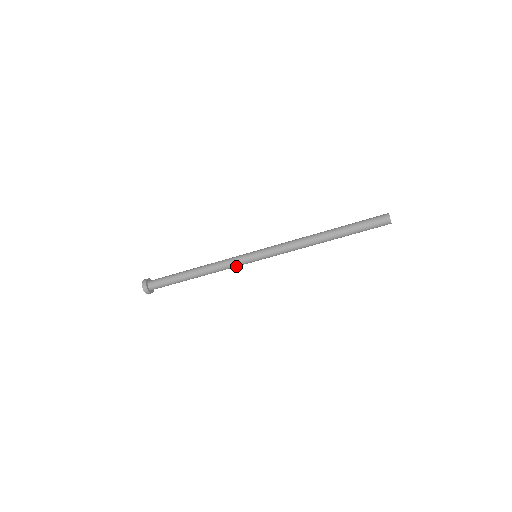
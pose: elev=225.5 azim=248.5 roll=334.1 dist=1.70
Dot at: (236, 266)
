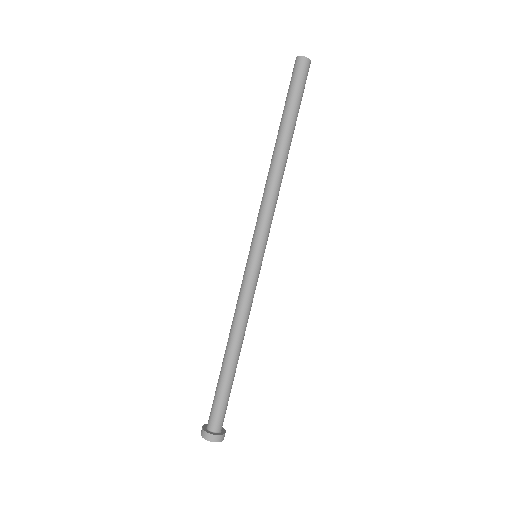
Dot at: (249, 290)
